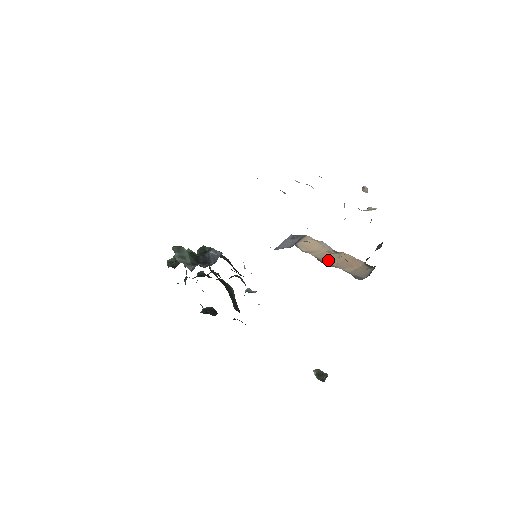
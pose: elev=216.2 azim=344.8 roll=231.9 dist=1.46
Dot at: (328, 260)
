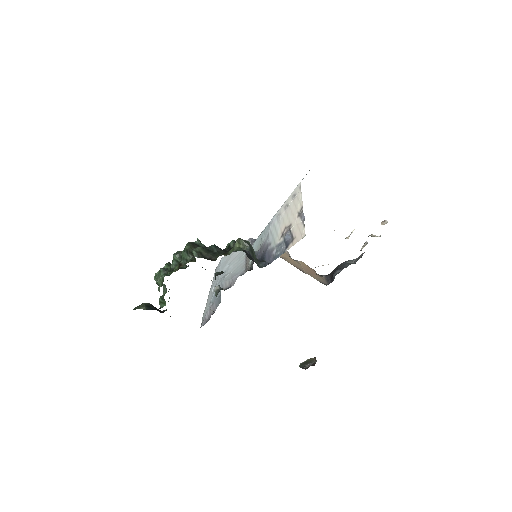
Dot at: (298, 267)
